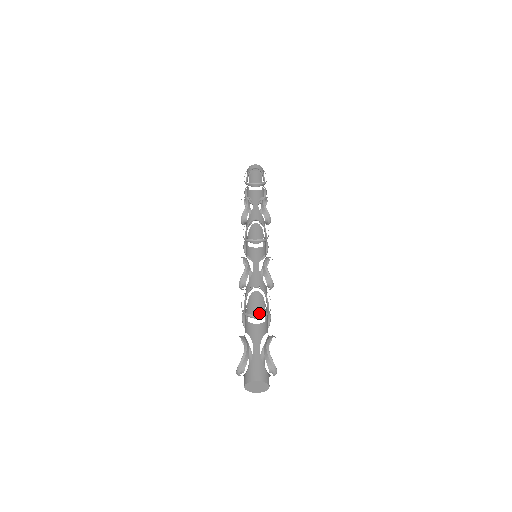
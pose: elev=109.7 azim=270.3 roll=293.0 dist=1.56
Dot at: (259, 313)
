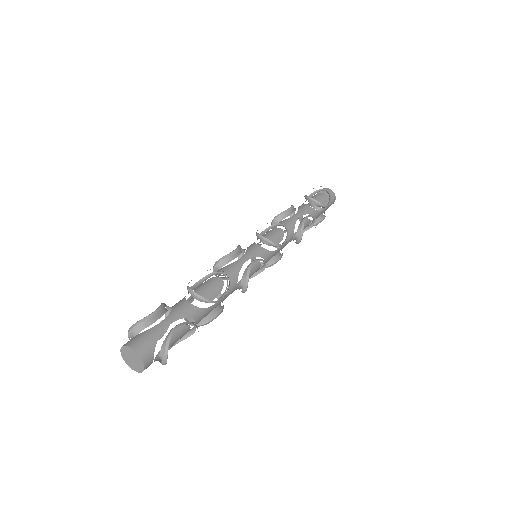
Dot at: (203, 296)
